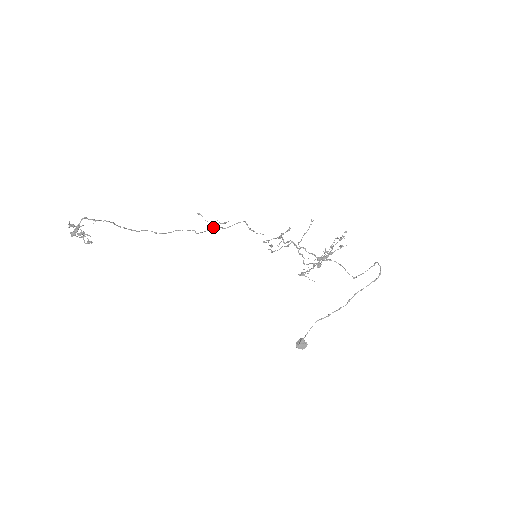
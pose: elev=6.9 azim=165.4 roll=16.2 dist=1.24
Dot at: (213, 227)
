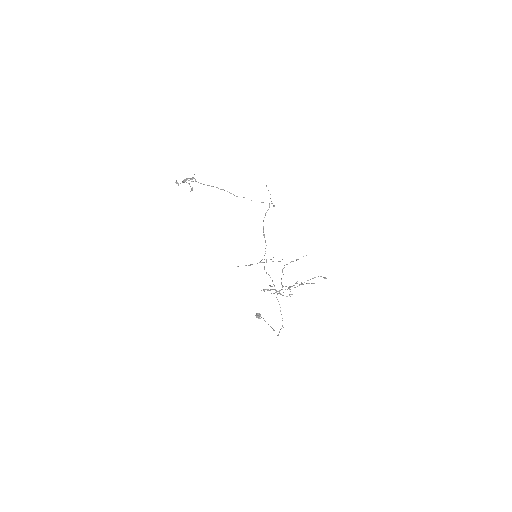
Dot at: (269, 203)
